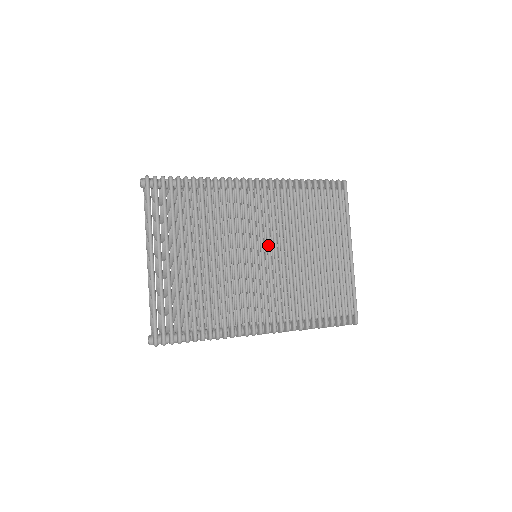
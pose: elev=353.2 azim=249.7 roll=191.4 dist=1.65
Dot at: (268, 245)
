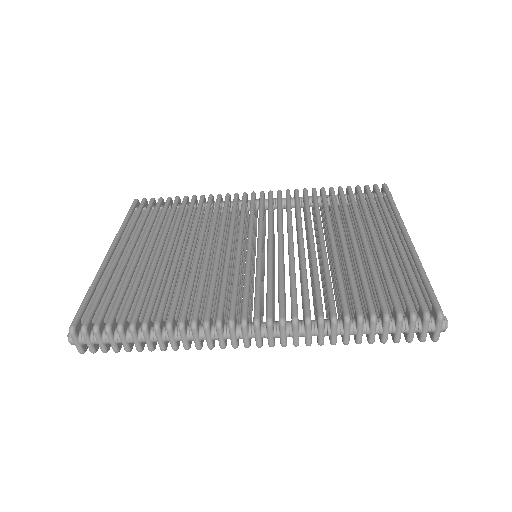
Dot at: (268, 235)
